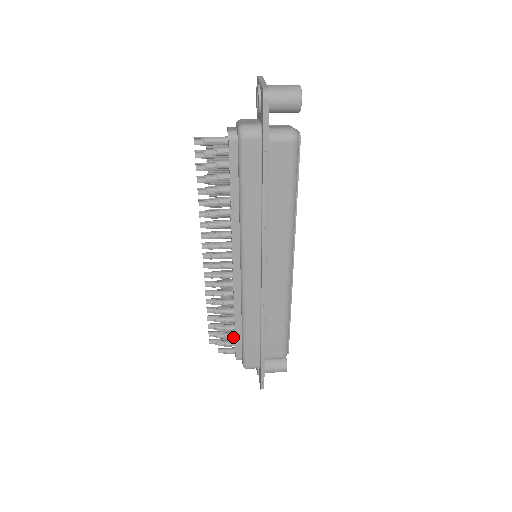
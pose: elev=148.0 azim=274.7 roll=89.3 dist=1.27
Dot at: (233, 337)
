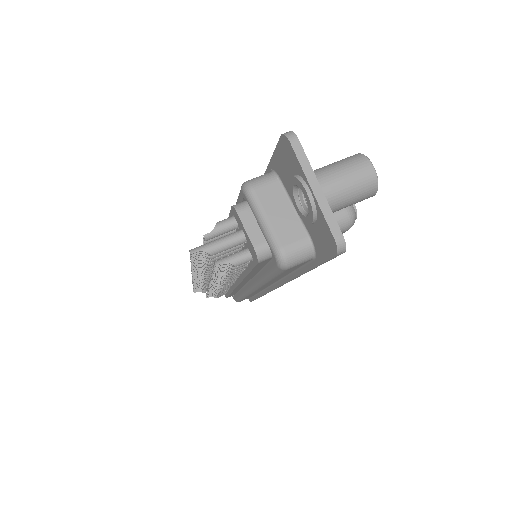
Dot at: occluded
